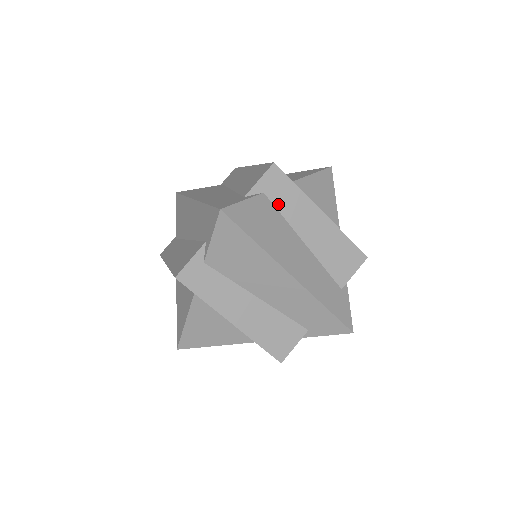
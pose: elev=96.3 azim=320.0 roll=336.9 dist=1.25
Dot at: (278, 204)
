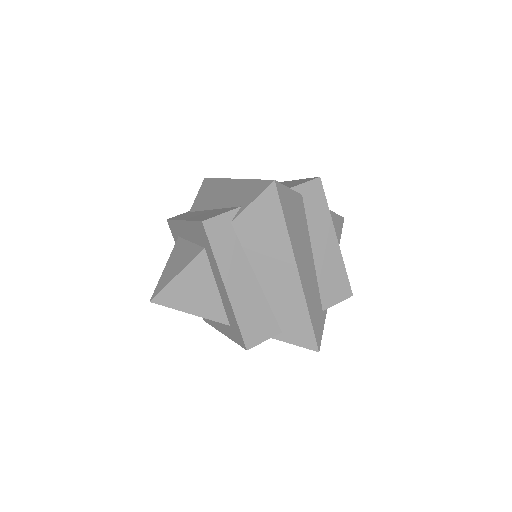
Dot at: occluded
